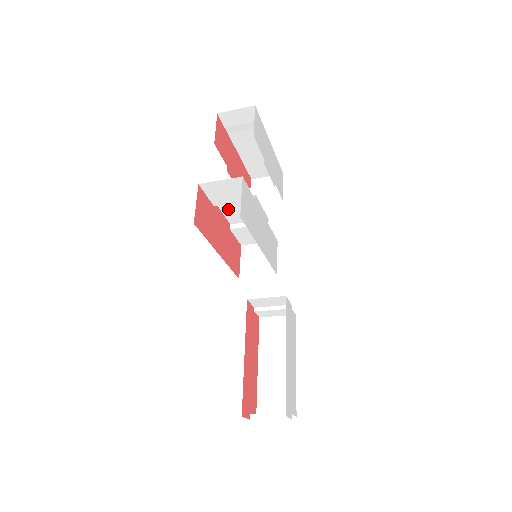
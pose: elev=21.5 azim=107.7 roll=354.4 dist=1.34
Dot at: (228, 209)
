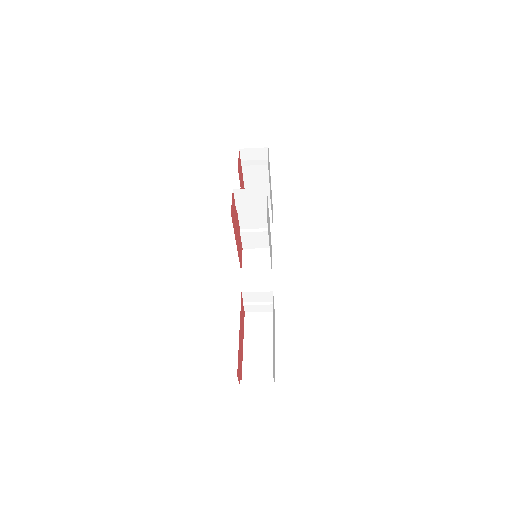
Dot at: (244, 215)
